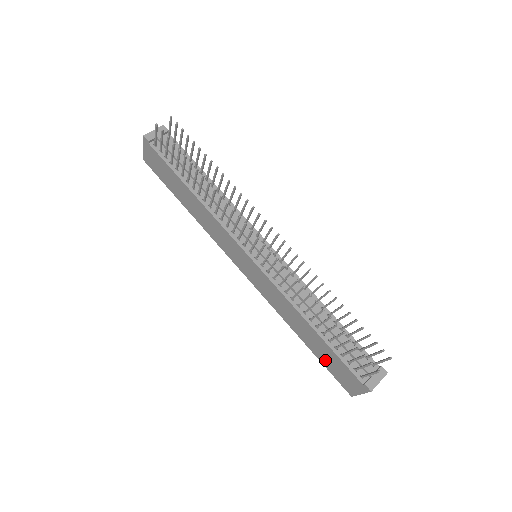
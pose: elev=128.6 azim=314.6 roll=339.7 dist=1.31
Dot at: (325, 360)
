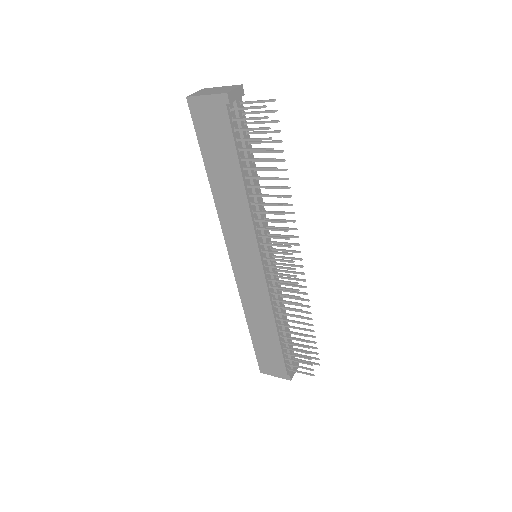
Dot at: (261, 348)
